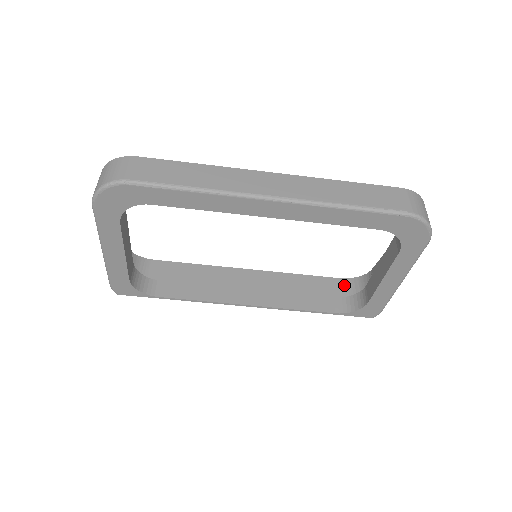
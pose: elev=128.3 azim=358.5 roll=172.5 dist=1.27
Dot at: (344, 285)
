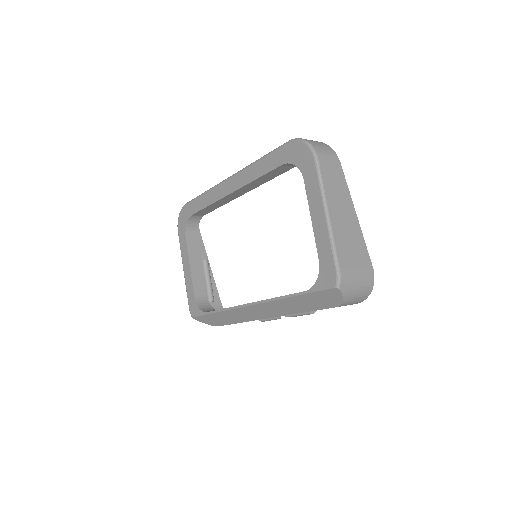
Dot at: occluded
